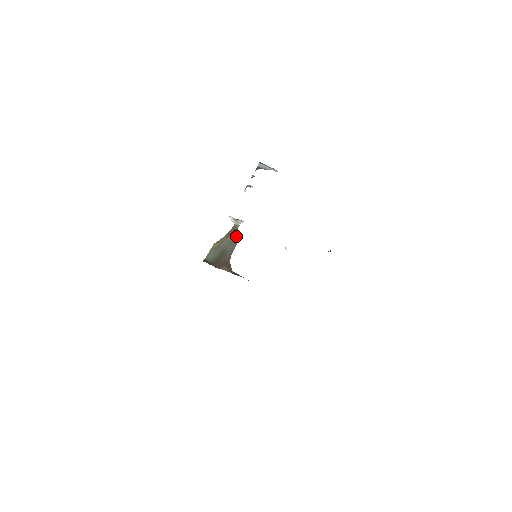
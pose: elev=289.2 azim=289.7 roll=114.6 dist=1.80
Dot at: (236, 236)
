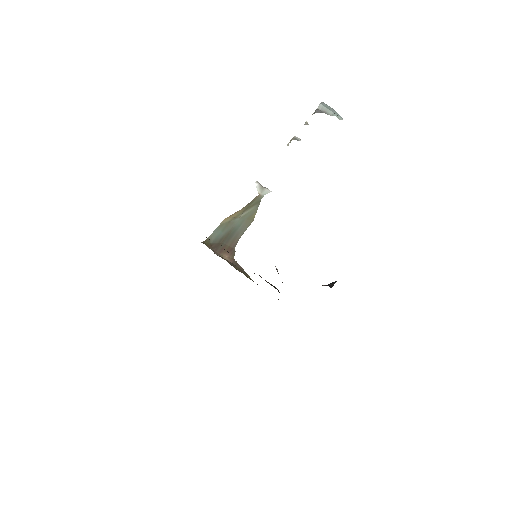
Dot at: (255, 211)
